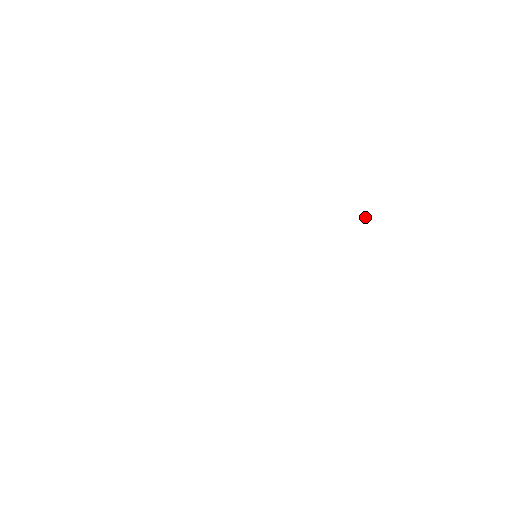
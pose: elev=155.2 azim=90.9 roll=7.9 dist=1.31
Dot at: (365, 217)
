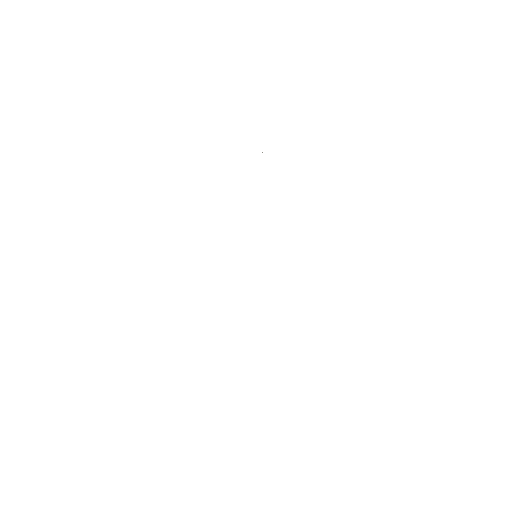
Dot at: occluded
